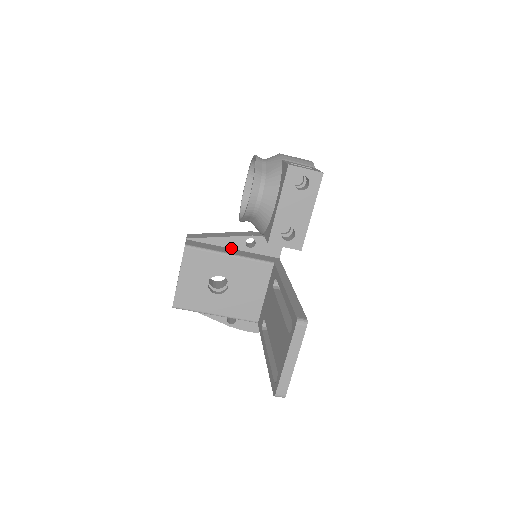
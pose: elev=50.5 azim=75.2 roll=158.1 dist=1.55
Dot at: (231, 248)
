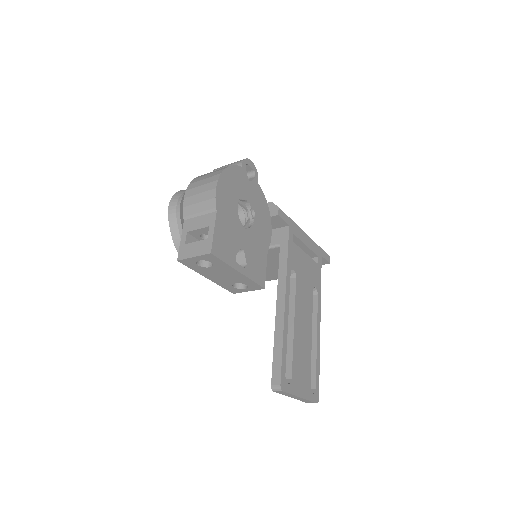
Dot at: occluded
